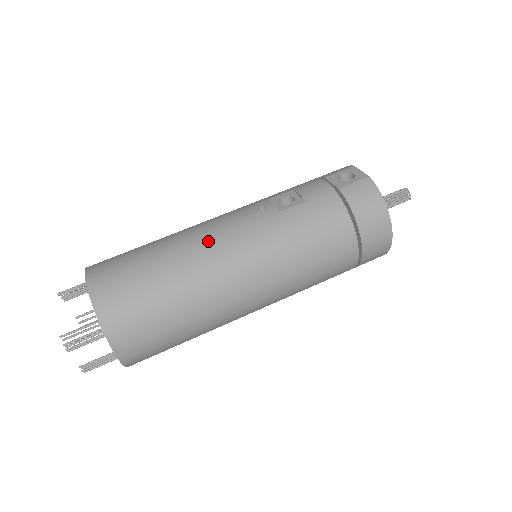
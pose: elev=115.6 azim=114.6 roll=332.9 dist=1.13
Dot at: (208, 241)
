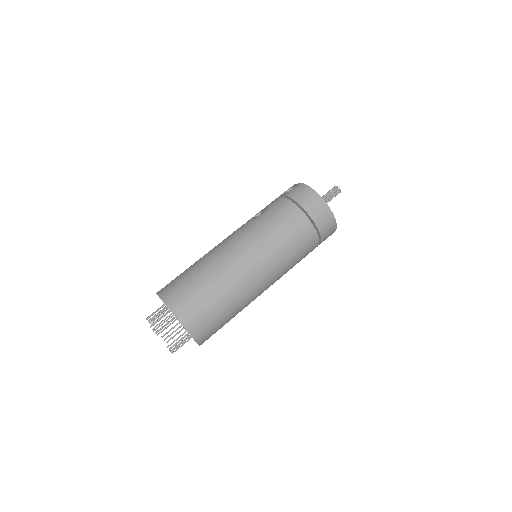
Dot at: (218, 249)
